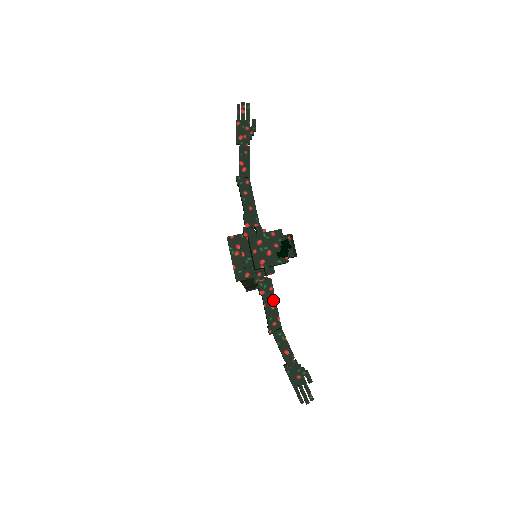
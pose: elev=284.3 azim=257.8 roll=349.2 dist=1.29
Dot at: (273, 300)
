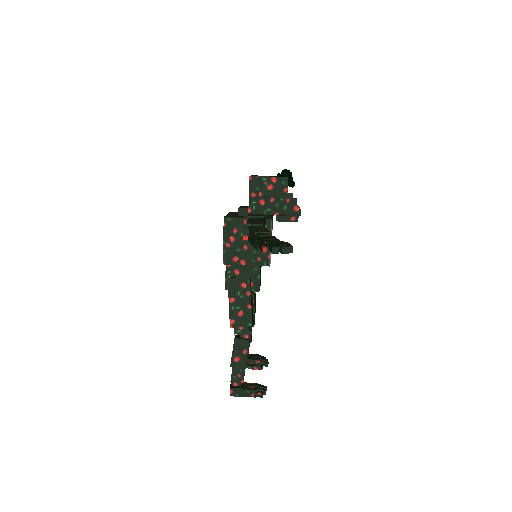
Dot at: (261, 219)
